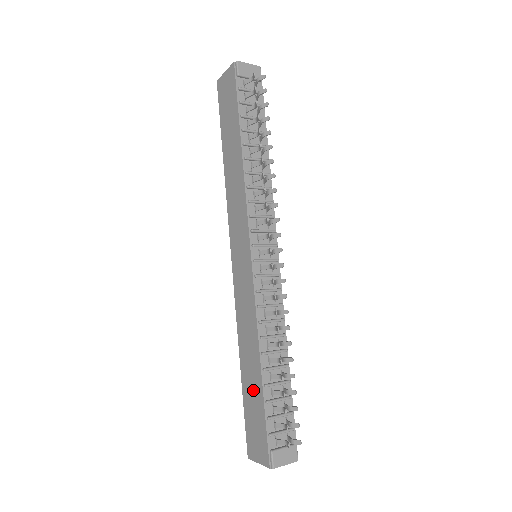
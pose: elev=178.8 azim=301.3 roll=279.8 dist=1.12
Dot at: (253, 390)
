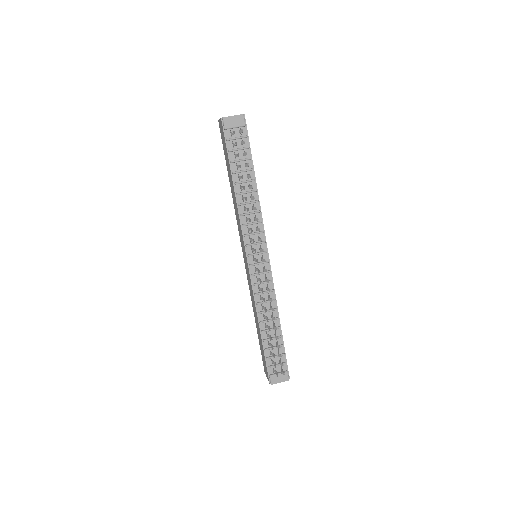
Dot at: (260, 339)
